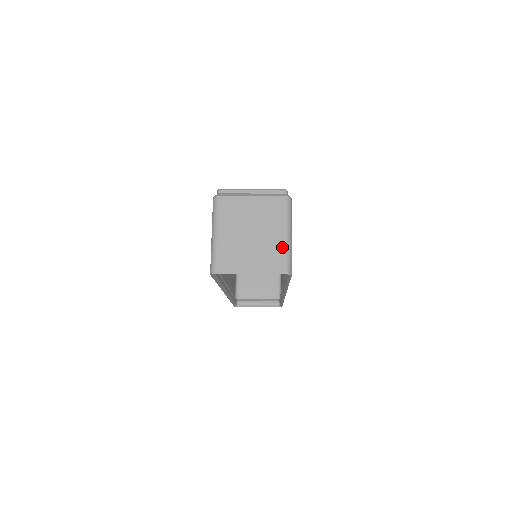
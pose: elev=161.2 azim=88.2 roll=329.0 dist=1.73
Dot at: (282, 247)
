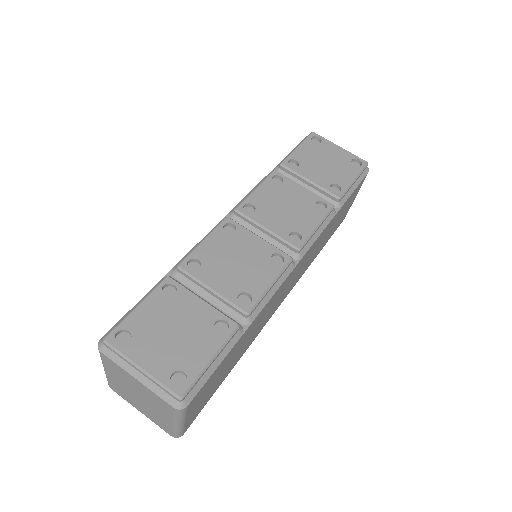
Dot at: (169, 426)
